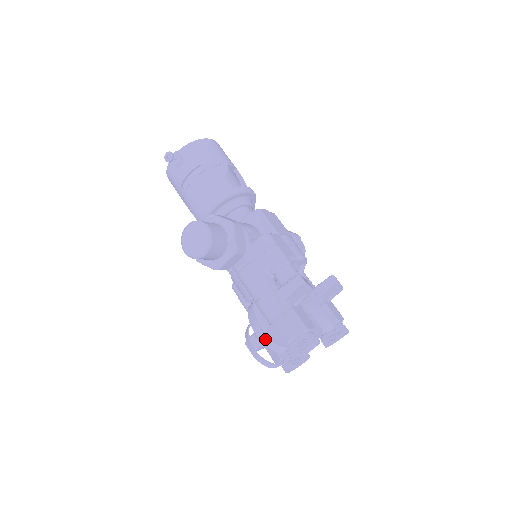
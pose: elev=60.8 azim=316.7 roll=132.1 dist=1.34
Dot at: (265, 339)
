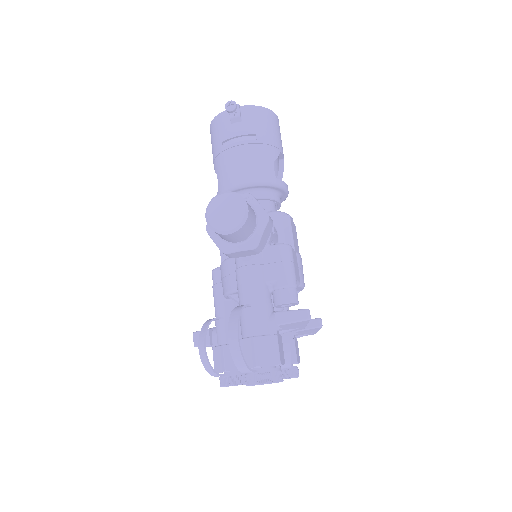
Dot at: (236, 352)
